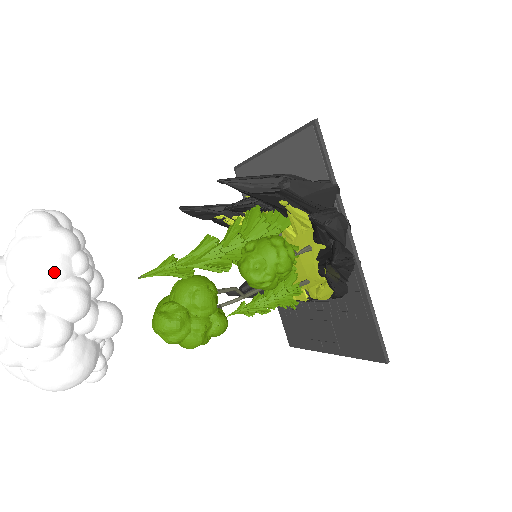
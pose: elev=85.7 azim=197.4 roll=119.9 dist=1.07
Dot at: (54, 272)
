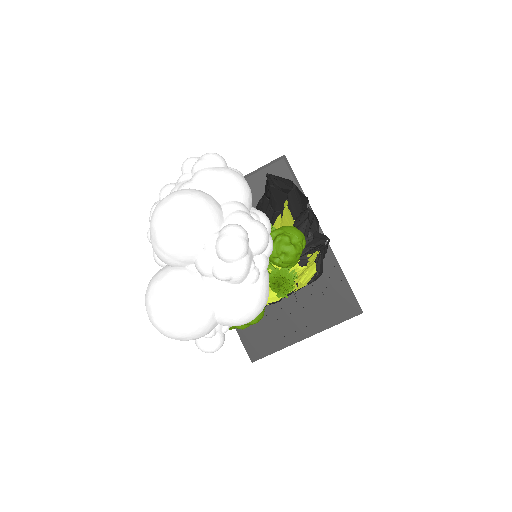
Dot at: (251, 195)
